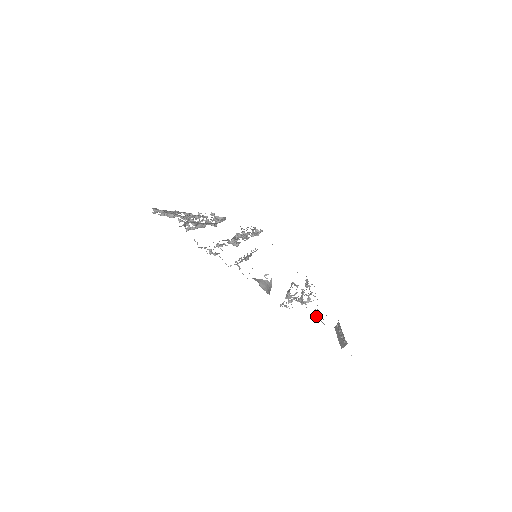
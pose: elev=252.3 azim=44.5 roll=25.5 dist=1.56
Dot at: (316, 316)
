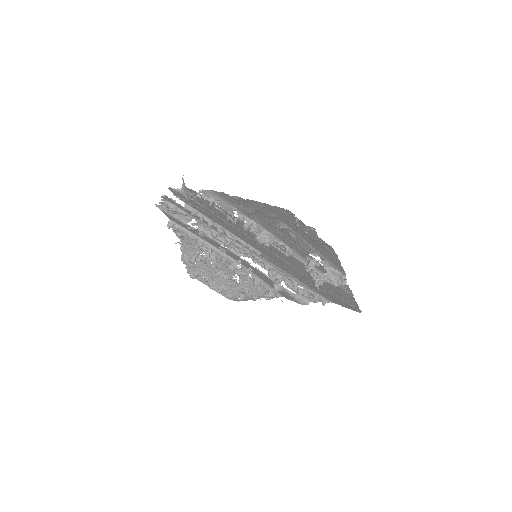
Dot at: (256, 211)
